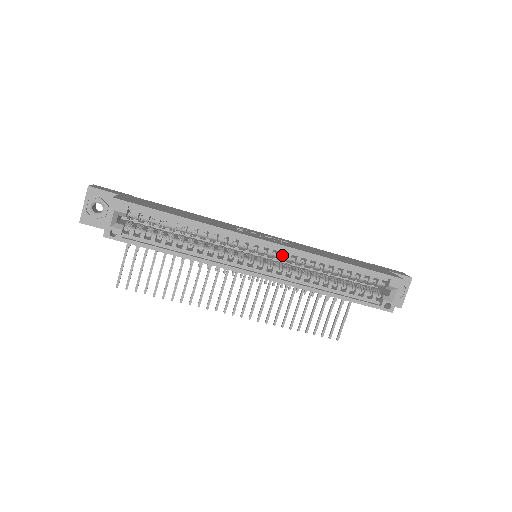
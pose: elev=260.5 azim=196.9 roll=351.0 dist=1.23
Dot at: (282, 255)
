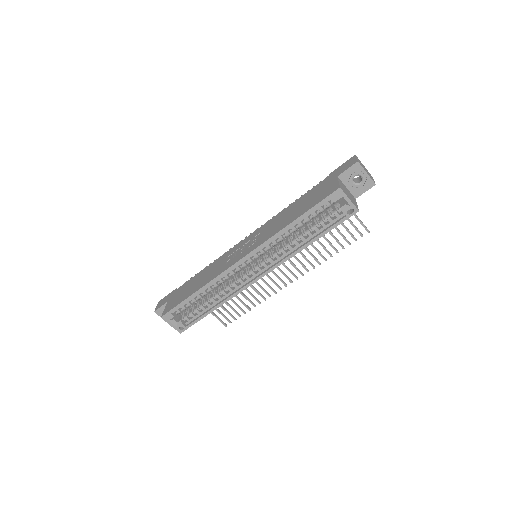
Dot at: (258, 254)
